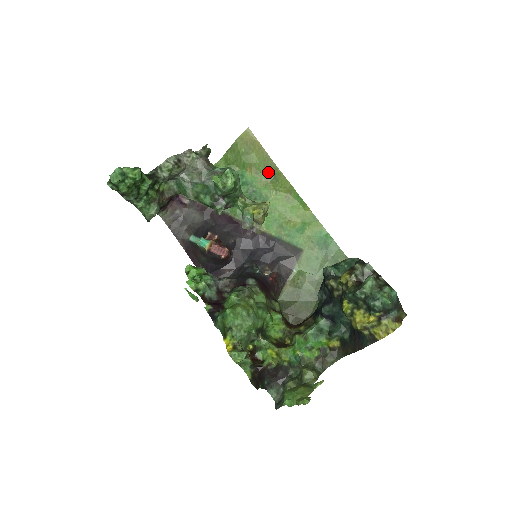
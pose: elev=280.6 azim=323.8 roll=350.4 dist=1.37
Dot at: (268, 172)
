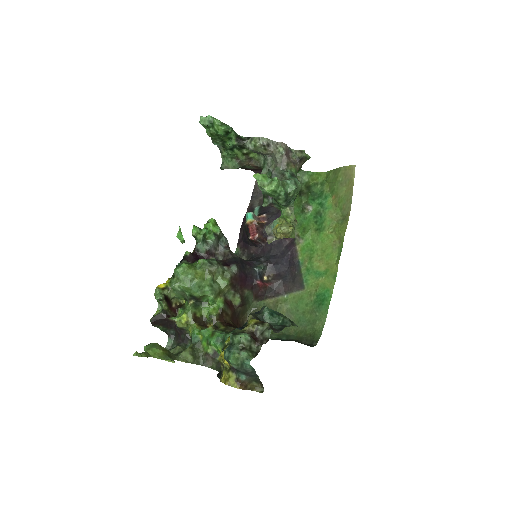
Dot at: (343, 212)
